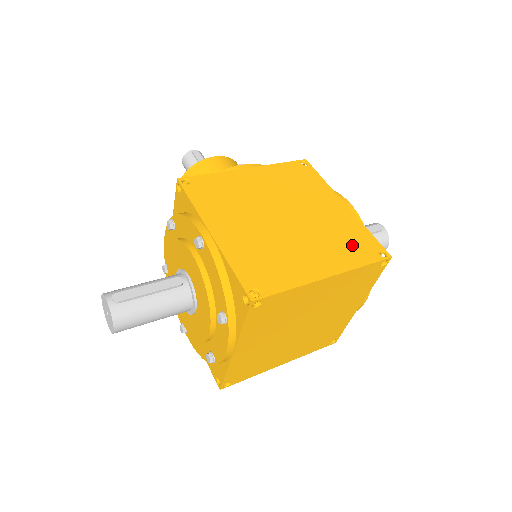
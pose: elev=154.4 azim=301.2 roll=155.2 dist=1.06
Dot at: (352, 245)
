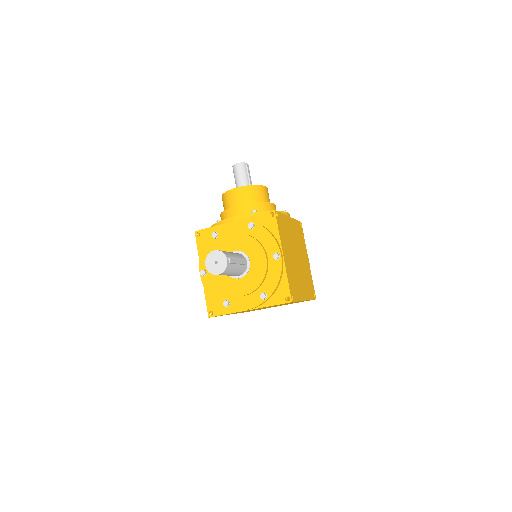
Dot at: (310, 286)
